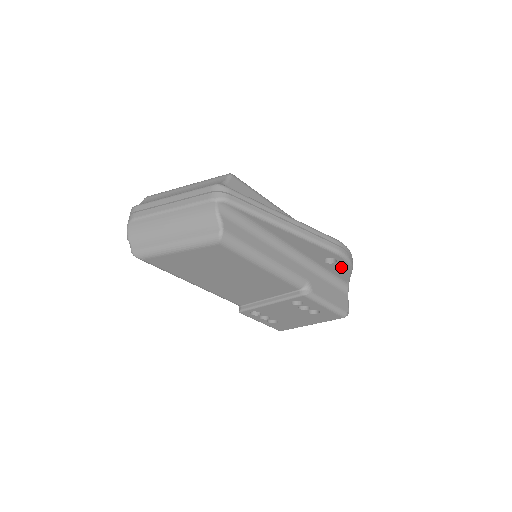
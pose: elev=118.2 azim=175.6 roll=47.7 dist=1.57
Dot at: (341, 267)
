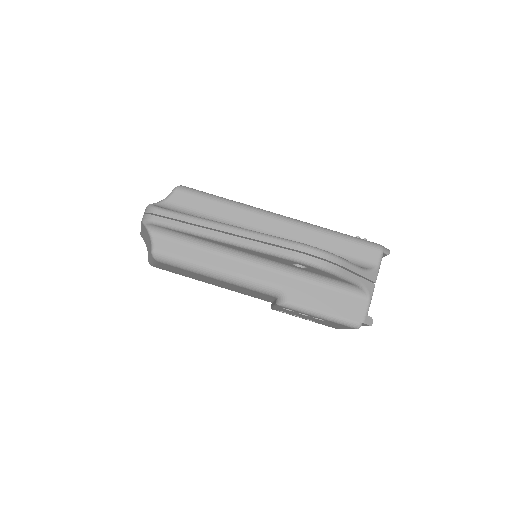
Dot at: (321, 272)
